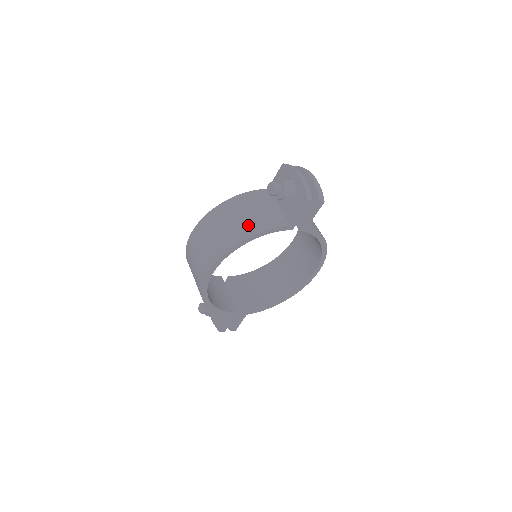
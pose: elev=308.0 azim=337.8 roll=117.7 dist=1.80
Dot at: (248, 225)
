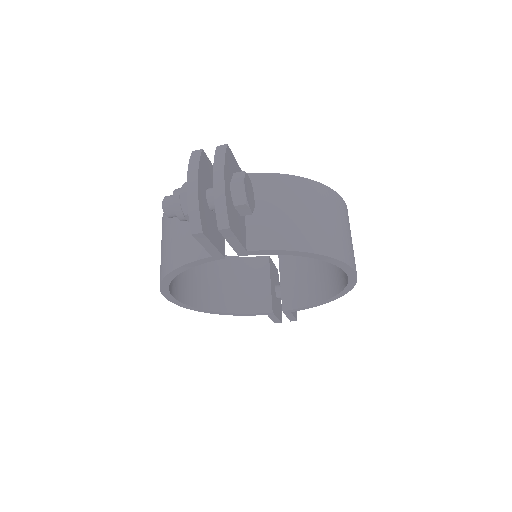
Dot at: (170, 254)
